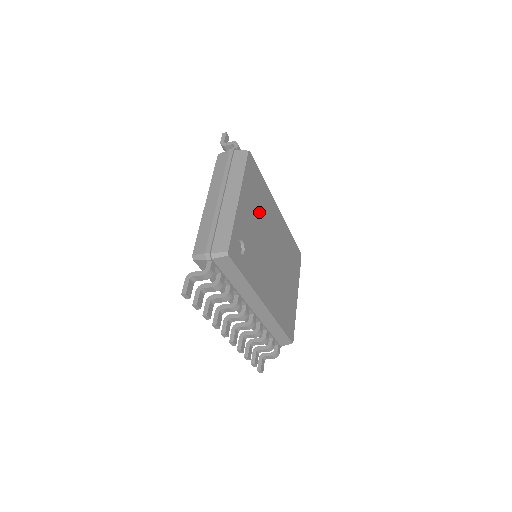
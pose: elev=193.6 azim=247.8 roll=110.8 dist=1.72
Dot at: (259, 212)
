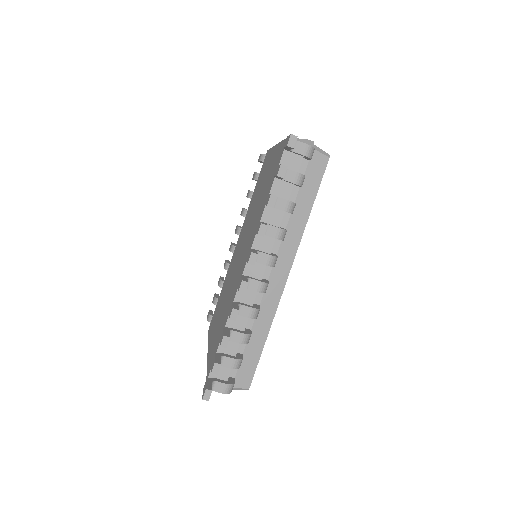
Dot at: occluded
